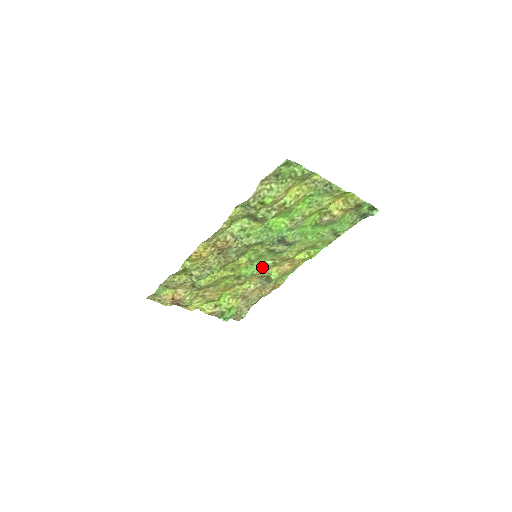
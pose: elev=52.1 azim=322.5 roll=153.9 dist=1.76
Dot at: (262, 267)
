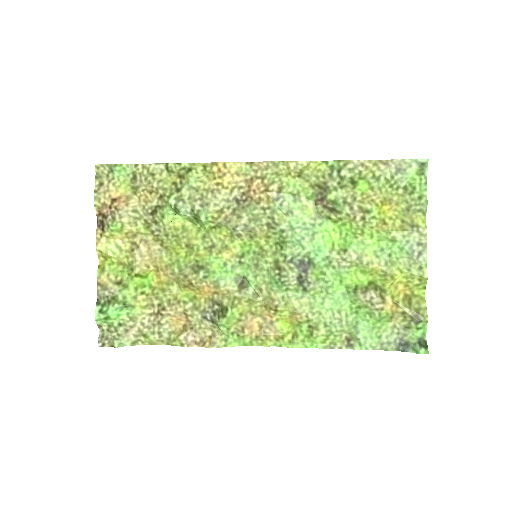
Dot at: (237, 286)
